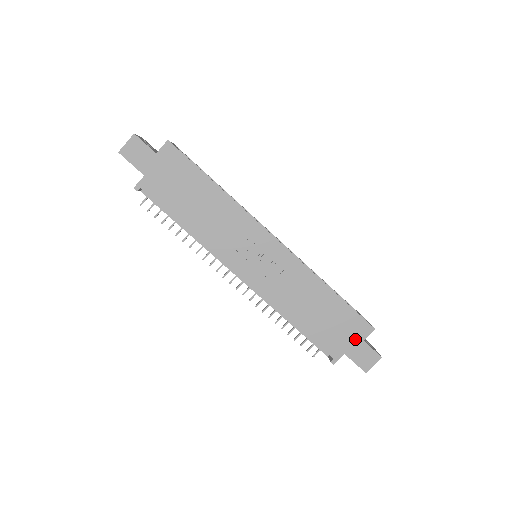
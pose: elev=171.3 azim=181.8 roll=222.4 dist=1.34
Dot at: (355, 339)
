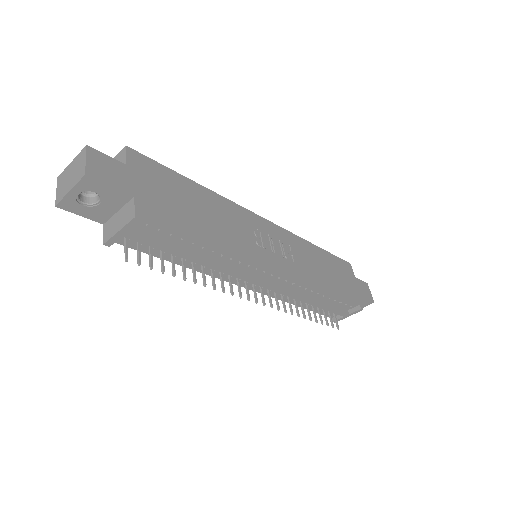
Dot at: (352, 279)
